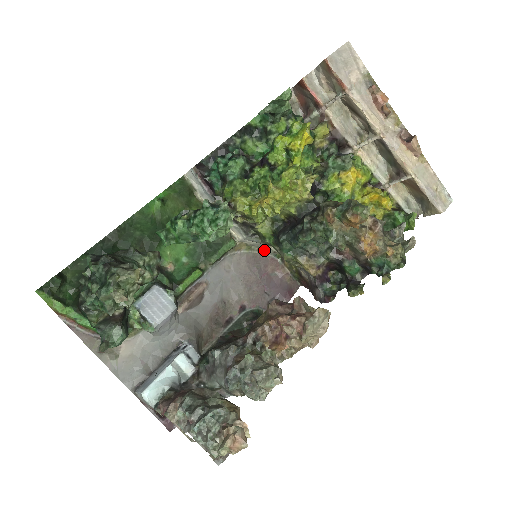
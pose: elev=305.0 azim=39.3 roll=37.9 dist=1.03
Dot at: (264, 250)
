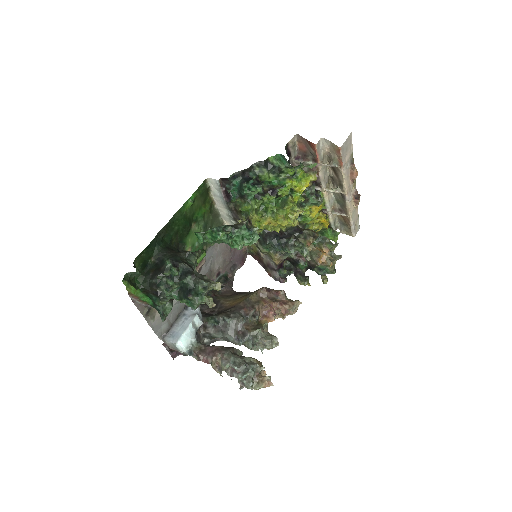
Dot at: occluded
